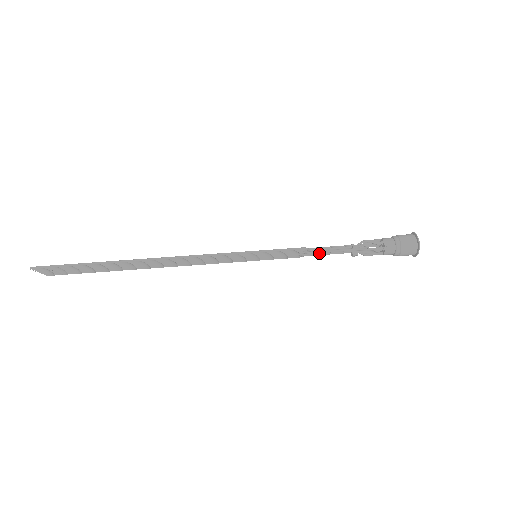
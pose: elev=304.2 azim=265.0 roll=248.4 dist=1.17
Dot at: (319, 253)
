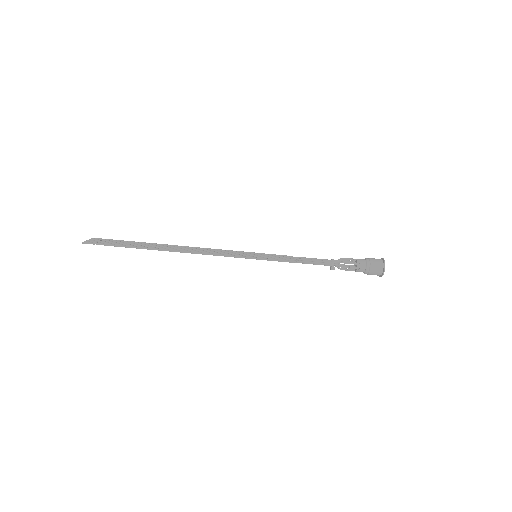
Dot at: (305, 262)
